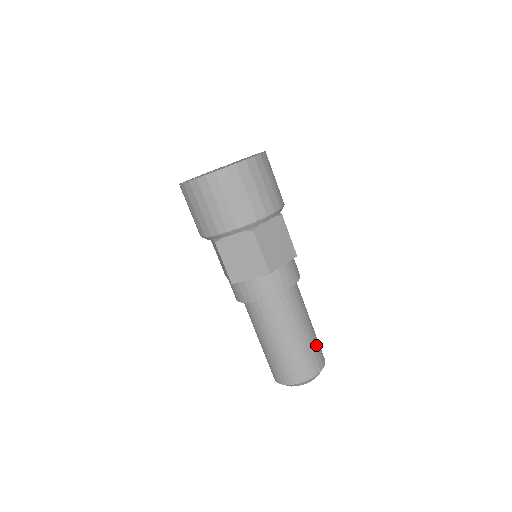
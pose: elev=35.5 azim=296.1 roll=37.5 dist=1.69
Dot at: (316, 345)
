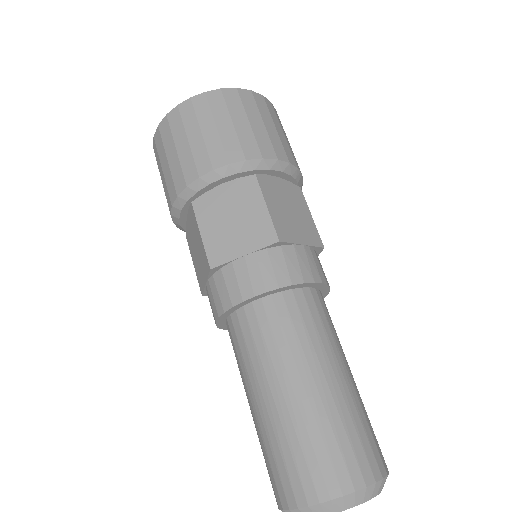
Dot at: (367, 420)
